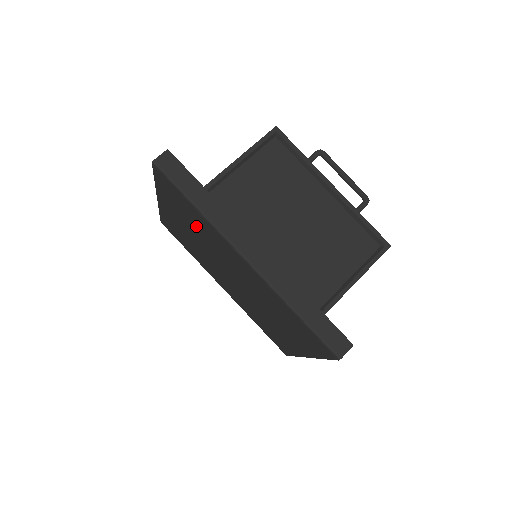
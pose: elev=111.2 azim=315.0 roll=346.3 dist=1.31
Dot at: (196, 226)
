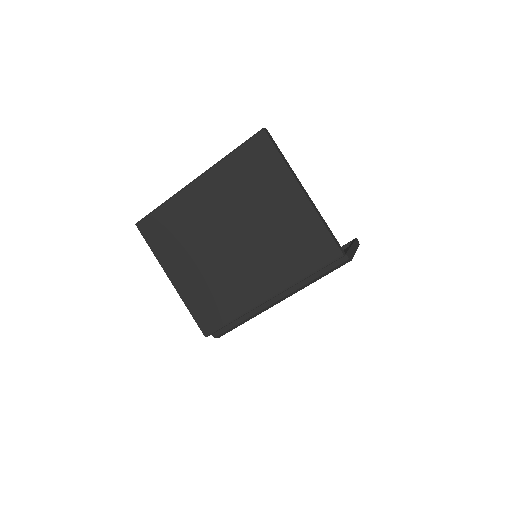
Dot at: (182, 231)
